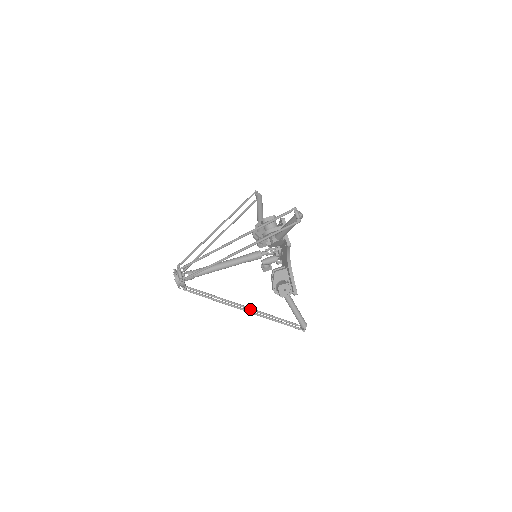
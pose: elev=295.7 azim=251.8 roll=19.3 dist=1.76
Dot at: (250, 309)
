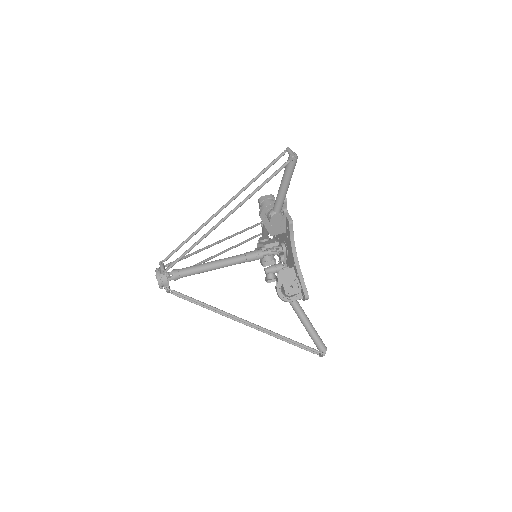
Dot at: (251, 326)
